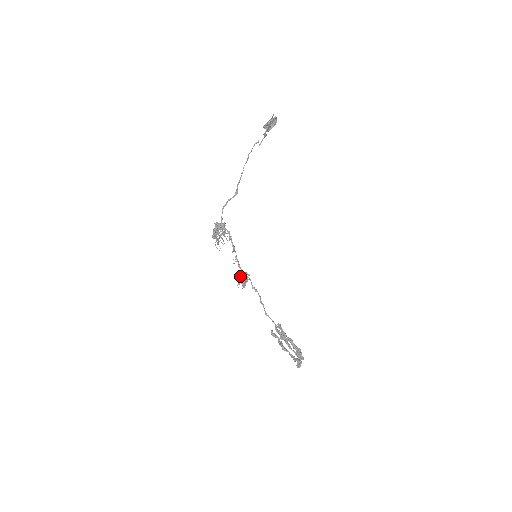
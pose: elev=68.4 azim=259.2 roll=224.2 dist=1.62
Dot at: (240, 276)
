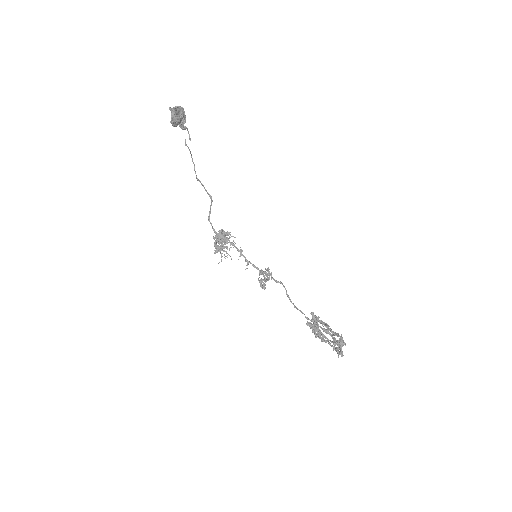
Dot at: occluded
